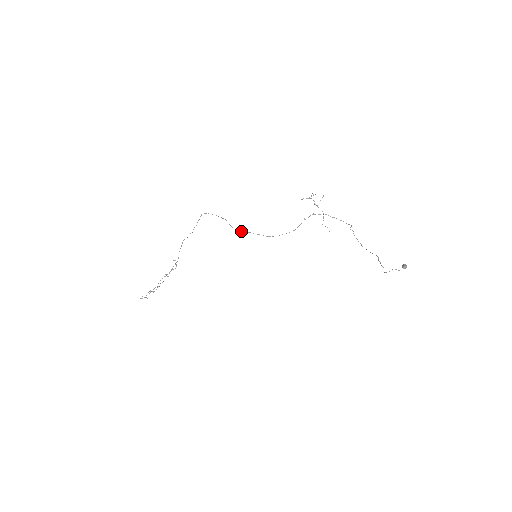
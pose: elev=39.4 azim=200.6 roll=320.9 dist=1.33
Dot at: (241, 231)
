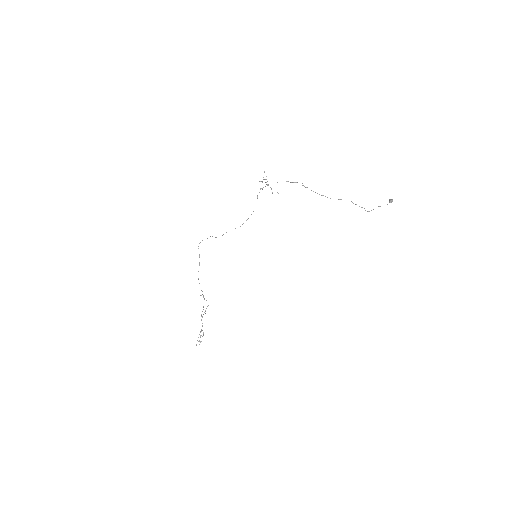
Dot at: occluded
